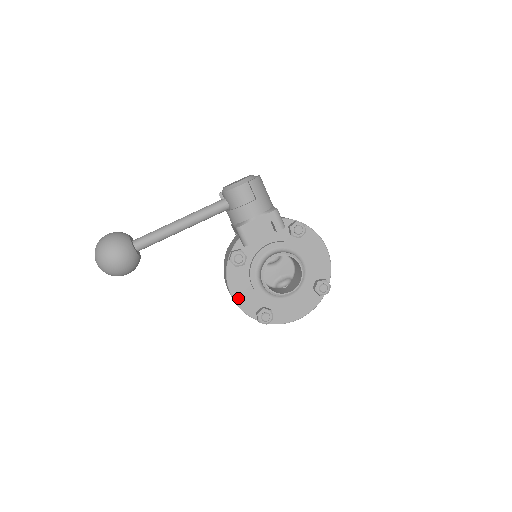
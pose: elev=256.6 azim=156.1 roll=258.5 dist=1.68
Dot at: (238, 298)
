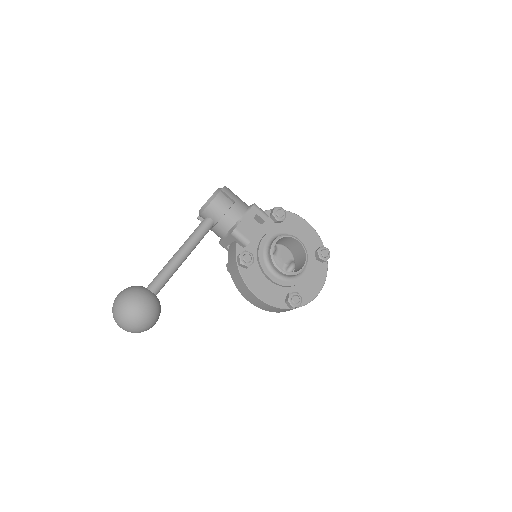
Dot at: (263, 296)
